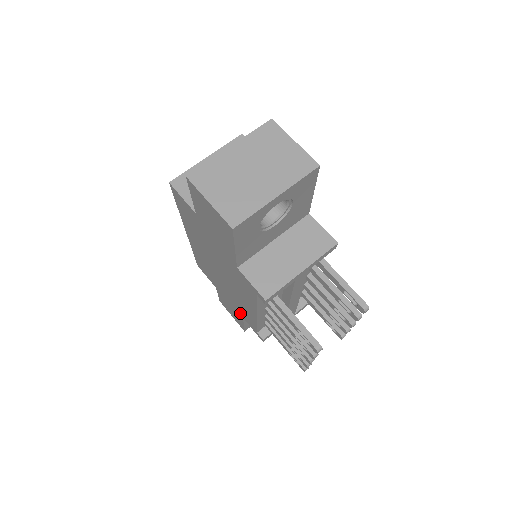
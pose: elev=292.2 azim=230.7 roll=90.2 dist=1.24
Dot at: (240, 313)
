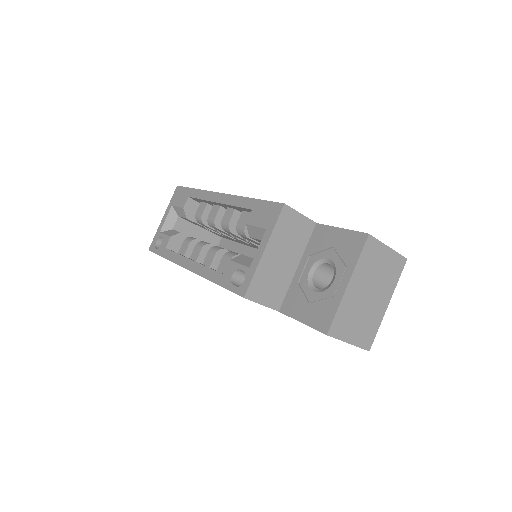
Dot at: occluded
